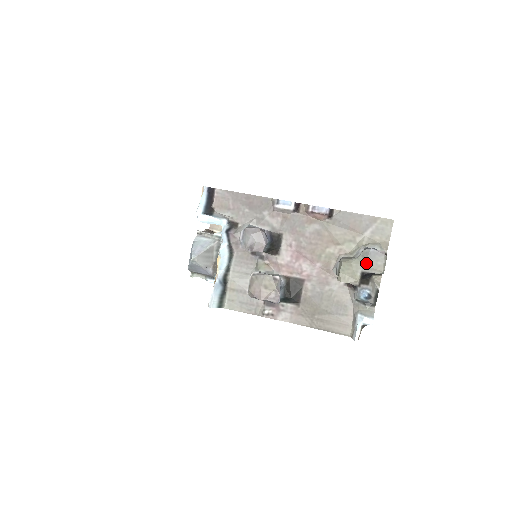
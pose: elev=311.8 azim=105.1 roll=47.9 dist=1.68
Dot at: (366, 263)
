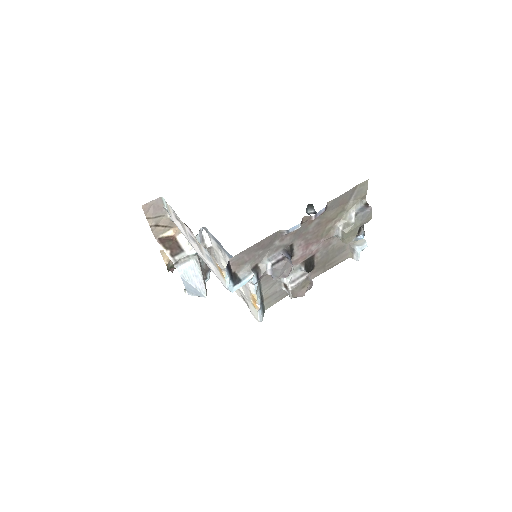
Dot at: (361, 223)
